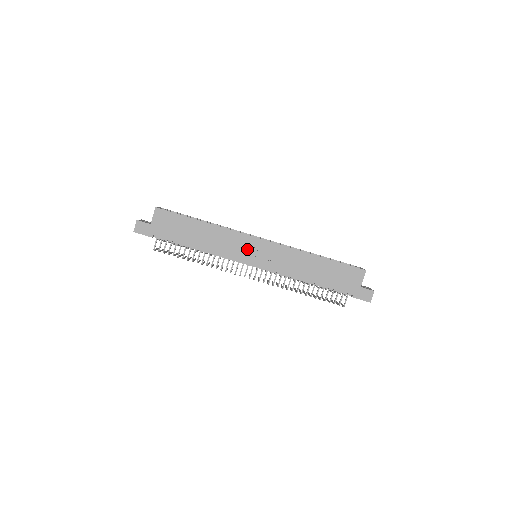
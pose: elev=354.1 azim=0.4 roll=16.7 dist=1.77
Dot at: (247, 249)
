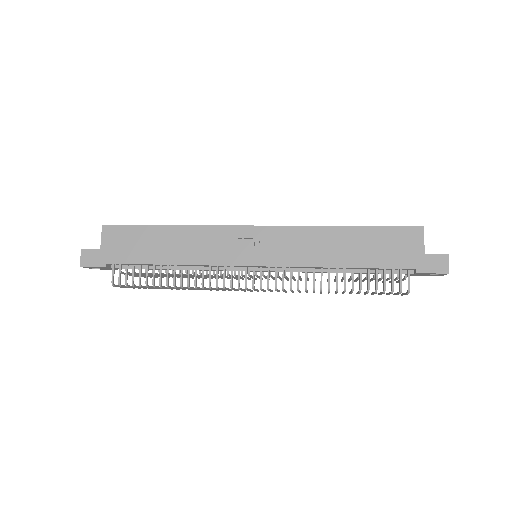
Dot at: (238, 246)
